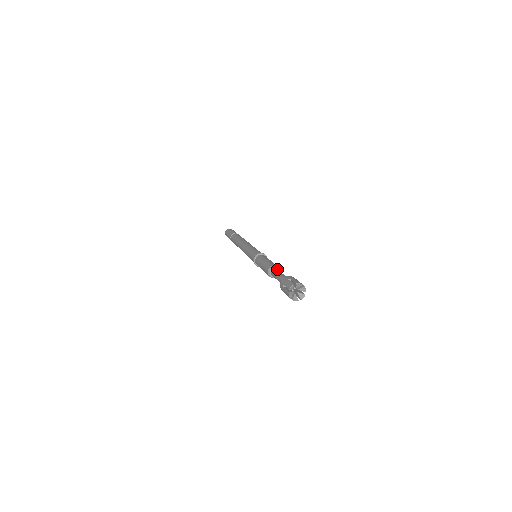
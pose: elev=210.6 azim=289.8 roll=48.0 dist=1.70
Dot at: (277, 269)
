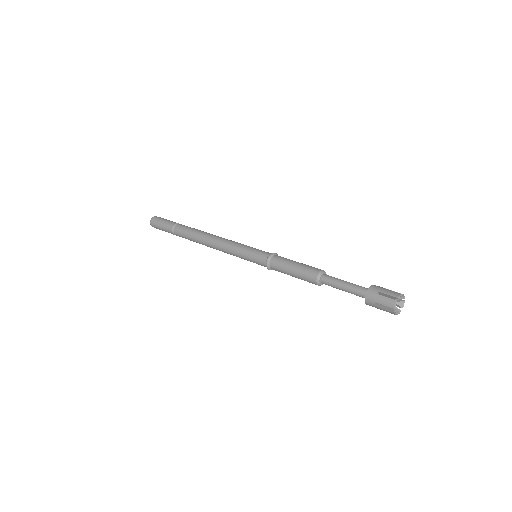
Dot at: occluded
